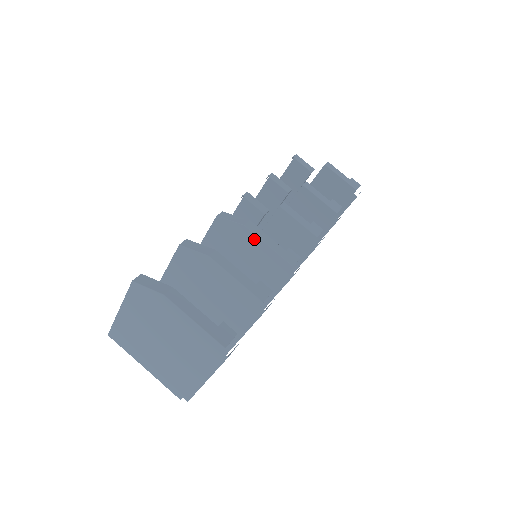
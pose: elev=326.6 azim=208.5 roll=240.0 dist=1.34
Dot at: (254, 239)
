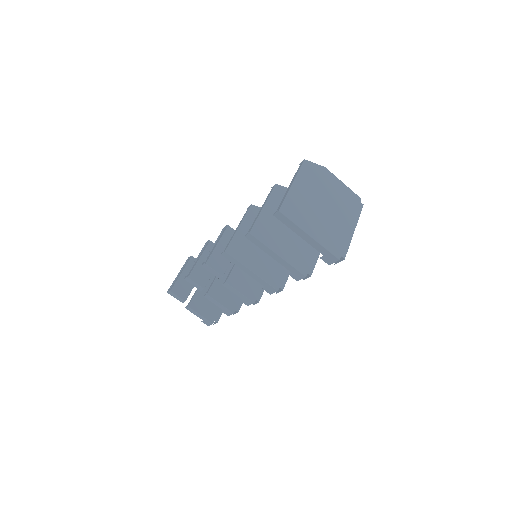
Dot at: occluded
